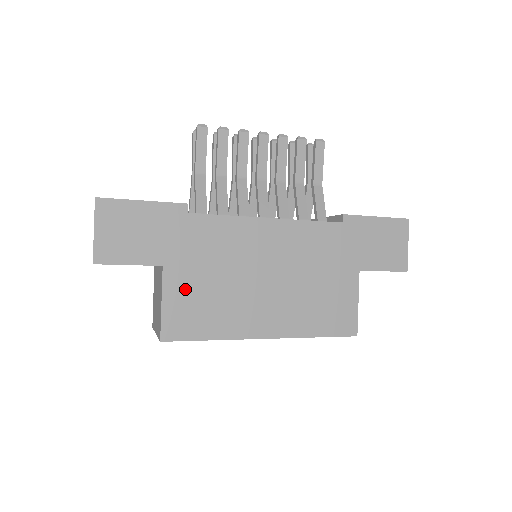
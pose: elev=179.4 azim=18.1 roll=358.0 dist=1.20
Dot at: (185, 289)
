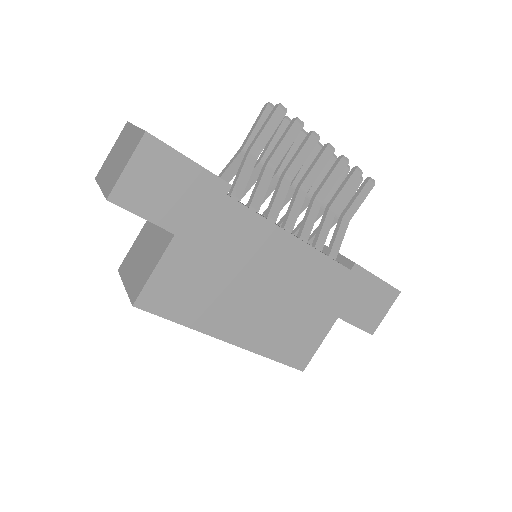
Dot at: (183, 266)
